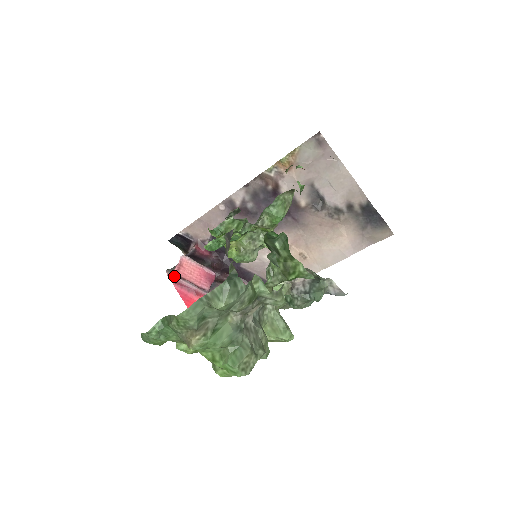
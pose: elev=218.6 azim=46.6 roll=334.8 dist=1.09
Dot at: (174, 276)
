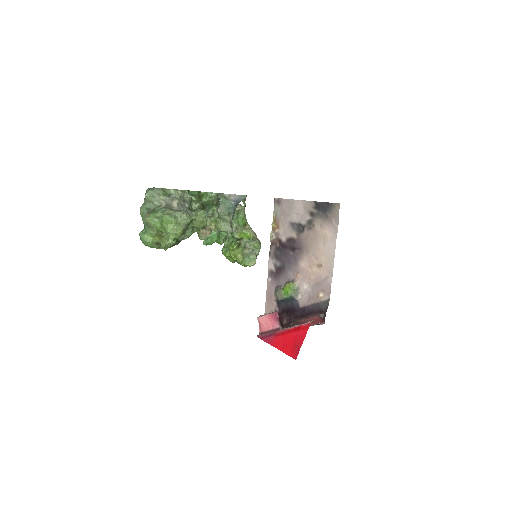
Dot at: (261, 335)
